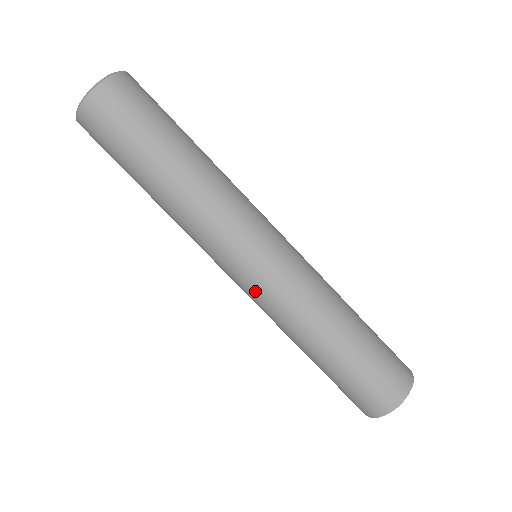
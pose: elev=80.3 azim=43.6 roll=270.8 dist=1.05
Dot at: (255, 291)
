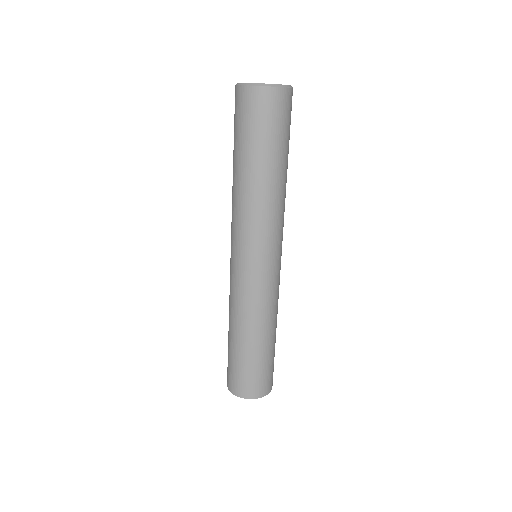
Dot at: (232, 273)
